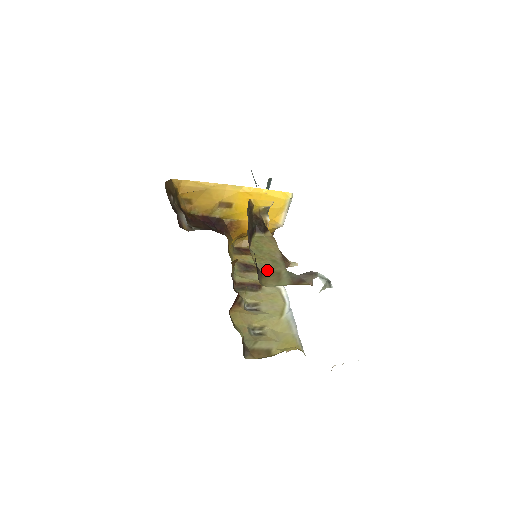
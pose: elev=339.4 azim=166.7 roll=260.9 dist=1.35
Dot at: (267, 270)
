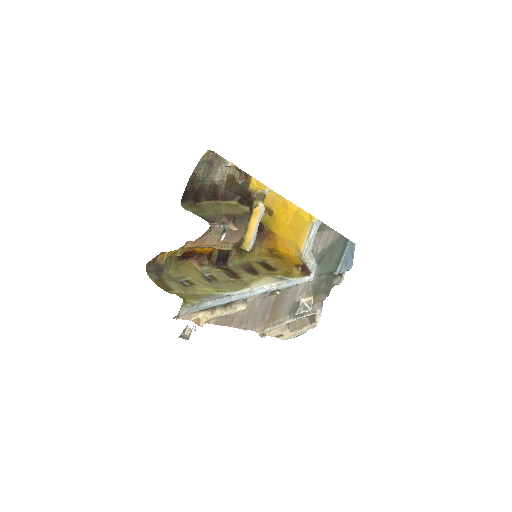
Dot at: (201, 207)
